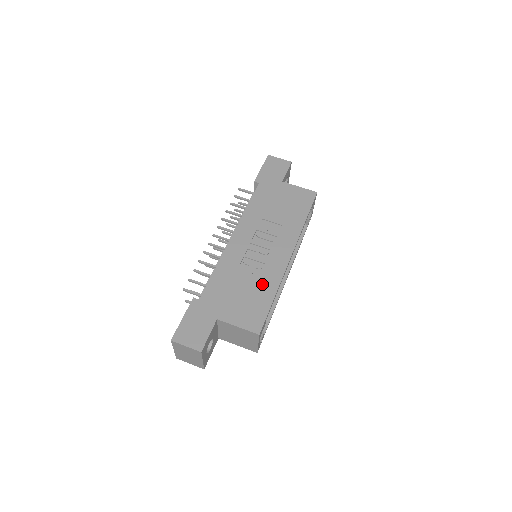
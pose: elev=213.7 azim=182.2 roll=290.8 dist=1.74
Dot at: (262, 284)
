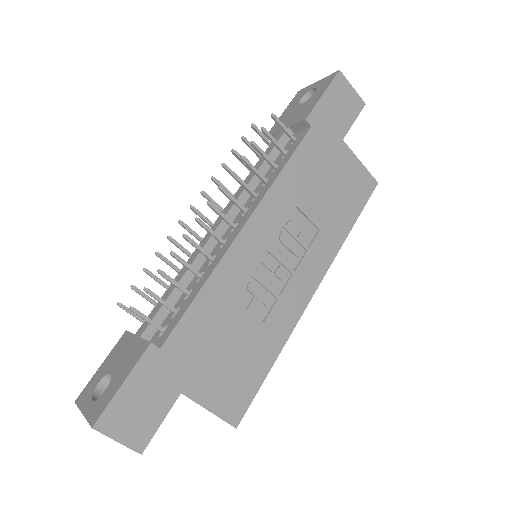
Dot at: (263, 337)
